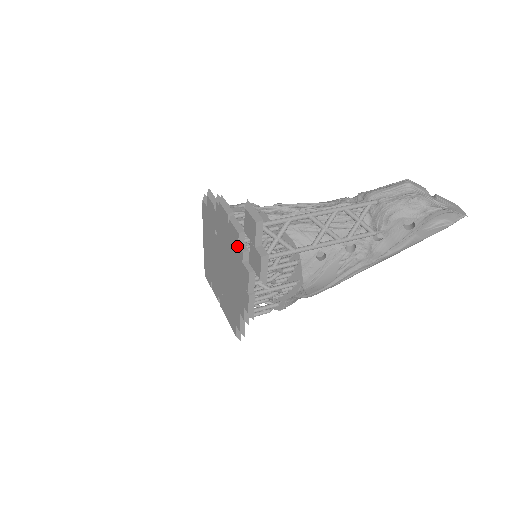
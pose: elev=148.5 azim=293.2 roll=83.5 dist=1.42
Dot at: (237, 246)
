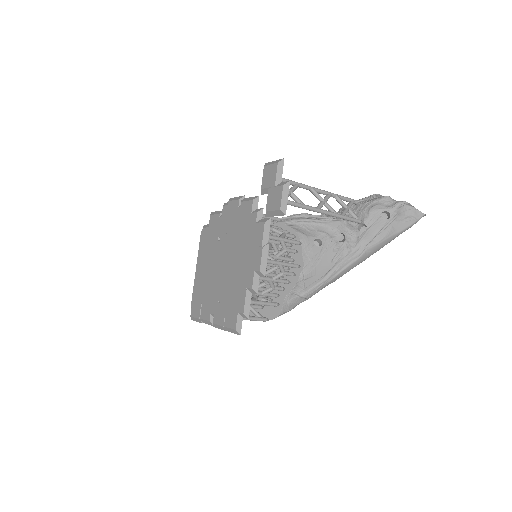
Dot at: (250, 214)
